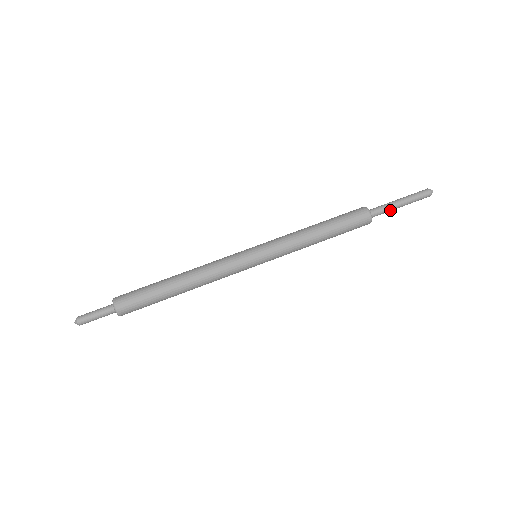
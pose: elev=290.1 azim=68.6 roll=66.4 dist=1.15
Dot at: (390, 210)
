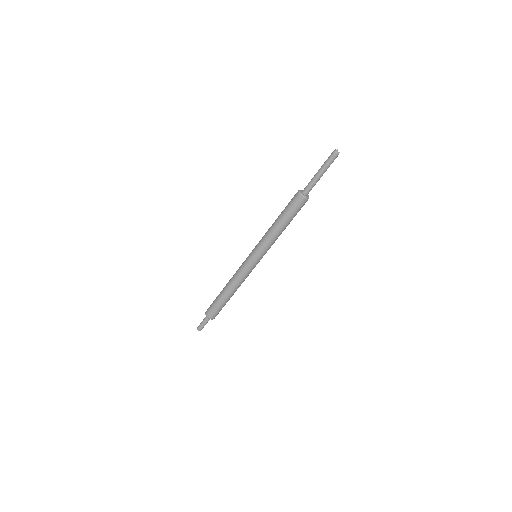
Dot at: occluded
